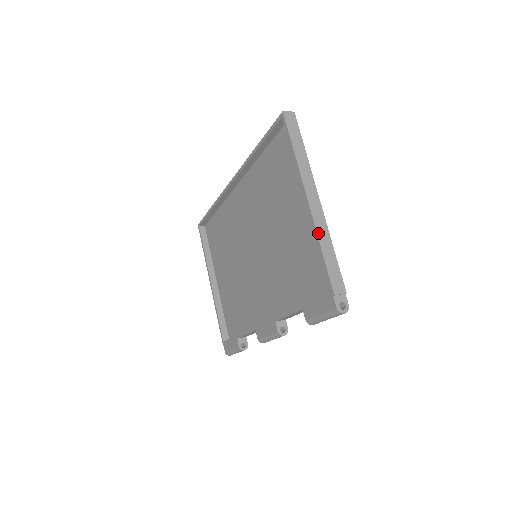
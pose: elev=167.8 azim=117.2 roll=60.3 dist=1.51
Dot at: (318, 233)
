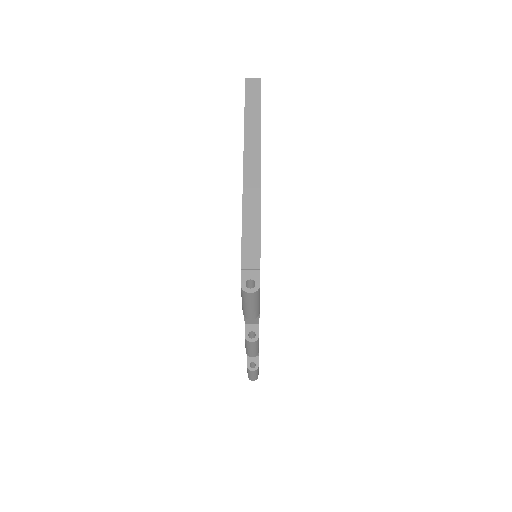
Dot at: (244, 199)
